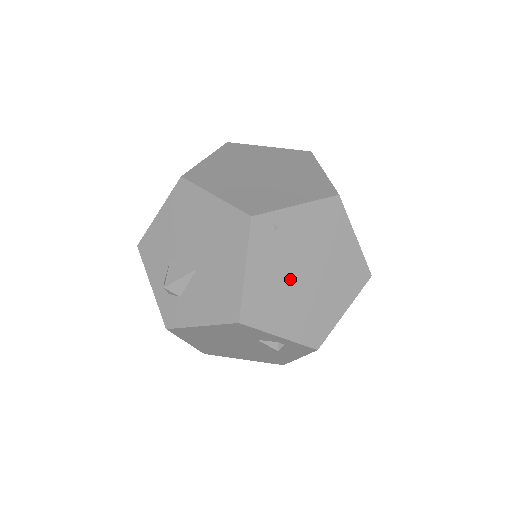
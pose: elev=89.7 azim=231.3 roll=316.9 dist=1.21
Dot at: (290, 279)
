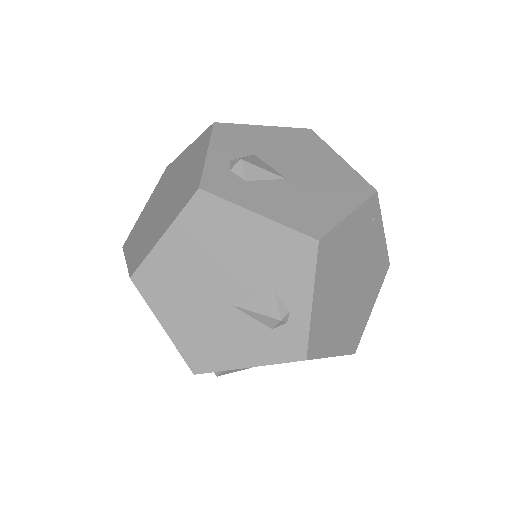
Dot at: (348, 269)
